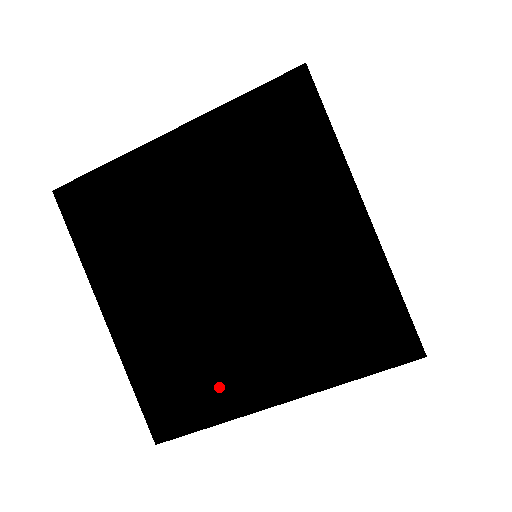
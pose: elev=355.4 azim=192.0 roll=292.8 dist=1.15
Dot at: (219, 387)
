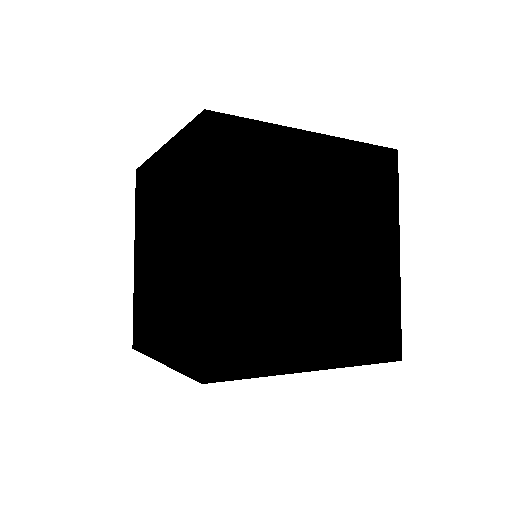
Dot at: (277, 343)
